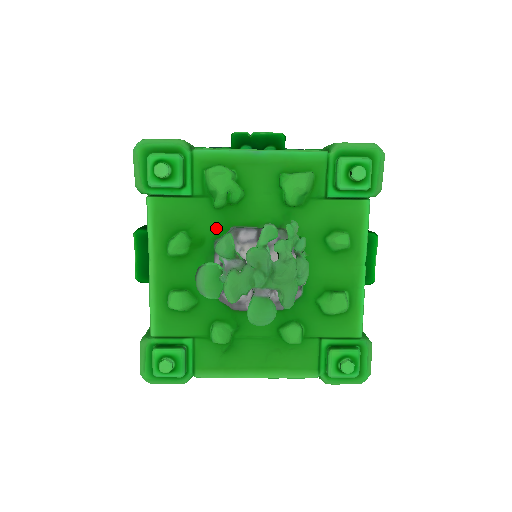
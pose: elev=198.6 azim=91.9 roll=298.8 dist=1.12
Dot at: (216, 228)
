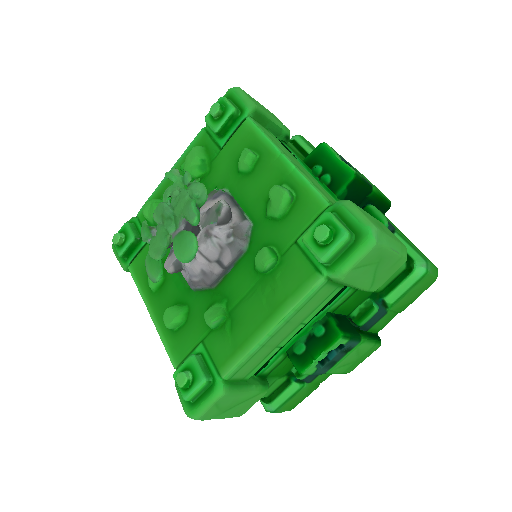
Dot at: occluded
